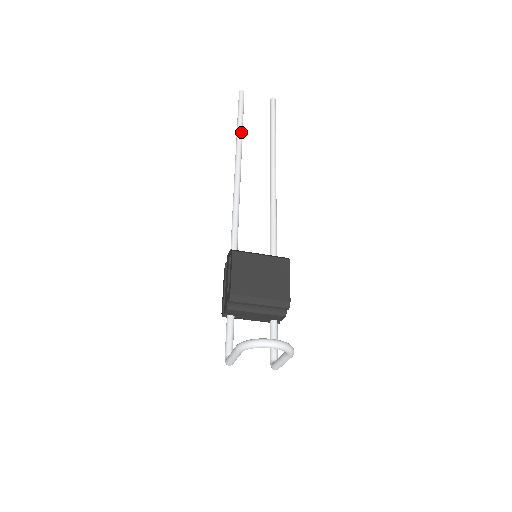
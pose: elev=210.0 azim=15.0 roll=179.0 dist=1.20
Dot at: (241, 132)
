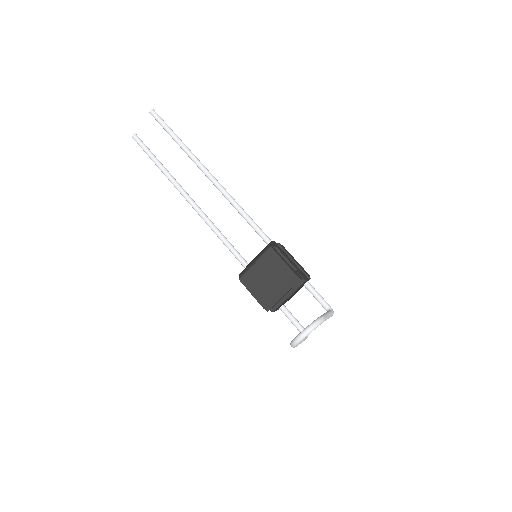
Dot at: (165, 172)
